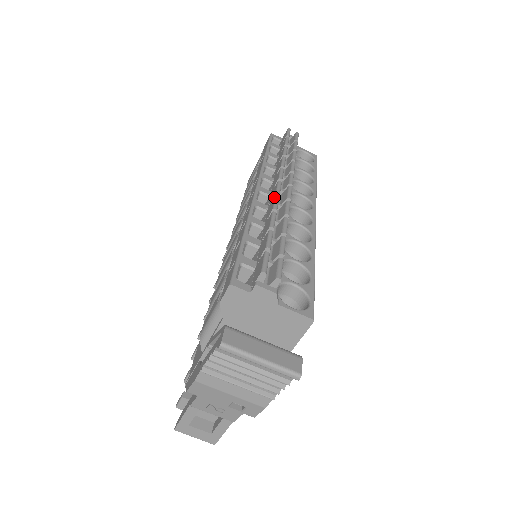
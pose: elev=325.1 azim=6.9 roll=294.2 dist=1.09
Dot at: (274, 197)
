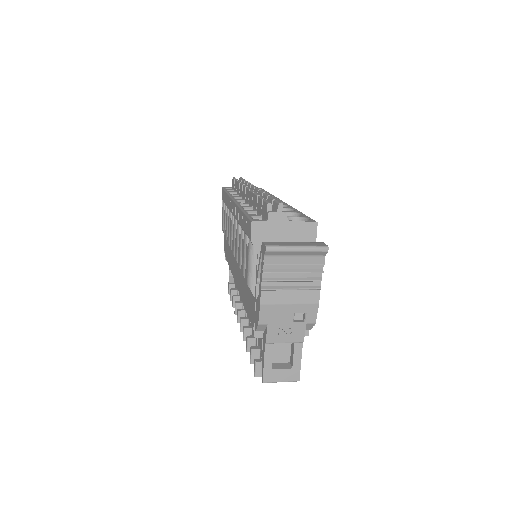
Dot at: (249, 191)
